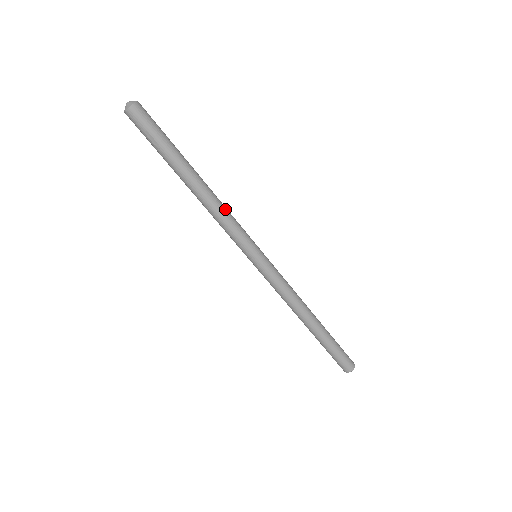
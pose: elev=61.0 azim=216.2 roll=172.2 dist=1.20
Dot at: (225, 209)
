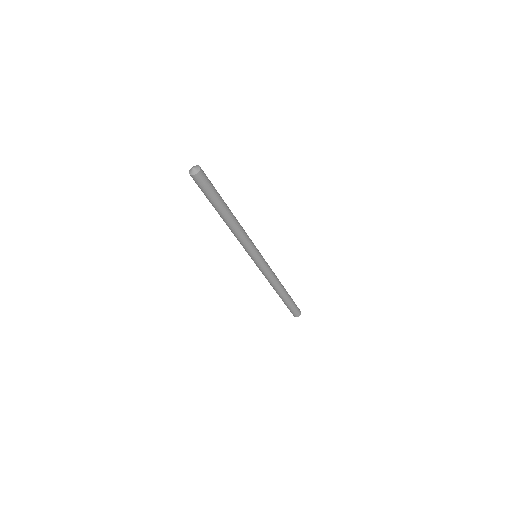
Dot at: (242, 234)
